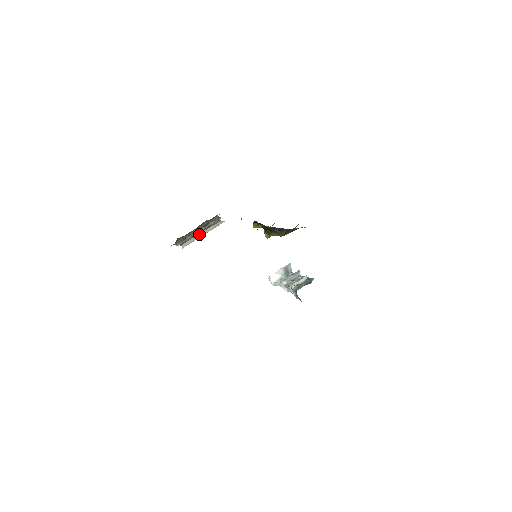
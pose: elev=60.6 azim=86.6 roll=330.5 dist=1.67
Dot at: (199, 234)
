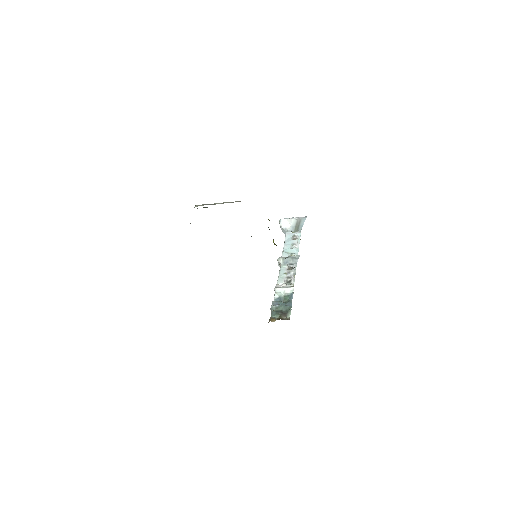
Dot at: (215, 203)
